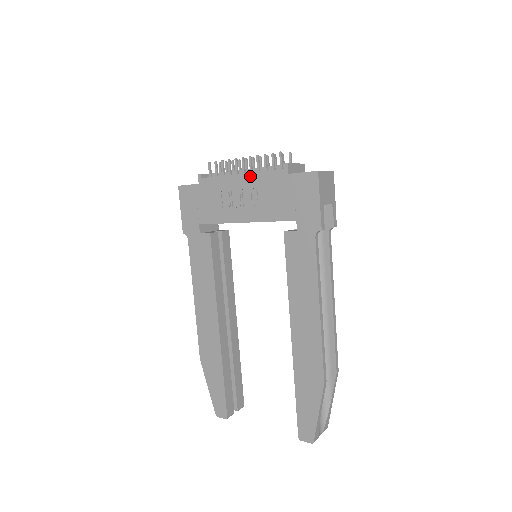
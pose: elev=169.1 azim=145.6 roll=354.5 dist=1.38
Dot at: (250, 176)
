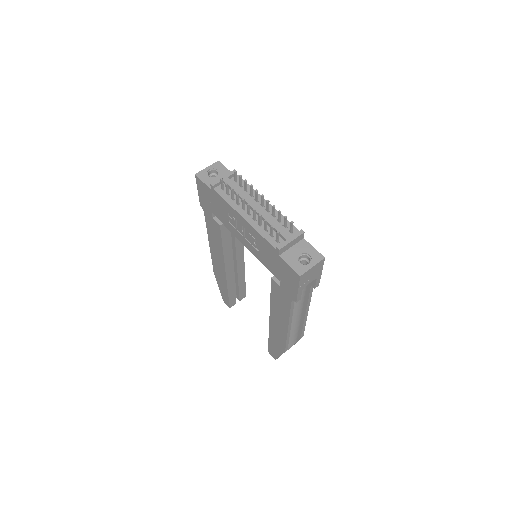
Dot at: (251, 227)
